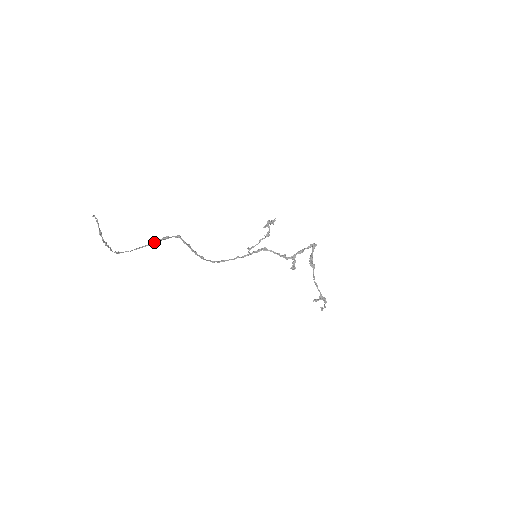
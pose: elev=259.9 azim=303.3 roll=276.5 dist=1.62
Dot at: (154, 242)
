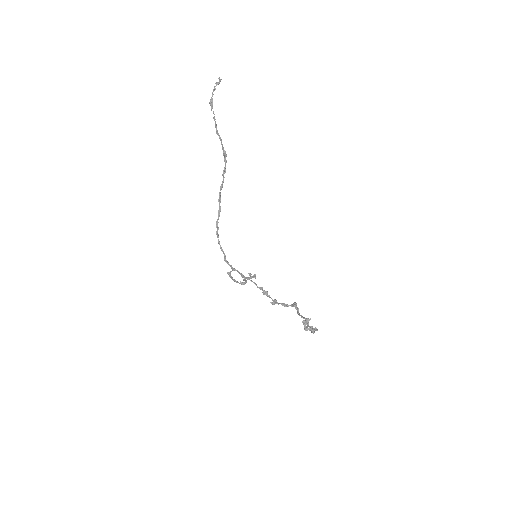
Dot at: occluded
